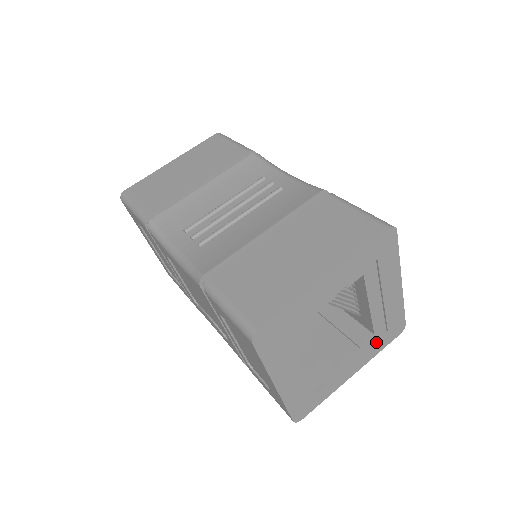
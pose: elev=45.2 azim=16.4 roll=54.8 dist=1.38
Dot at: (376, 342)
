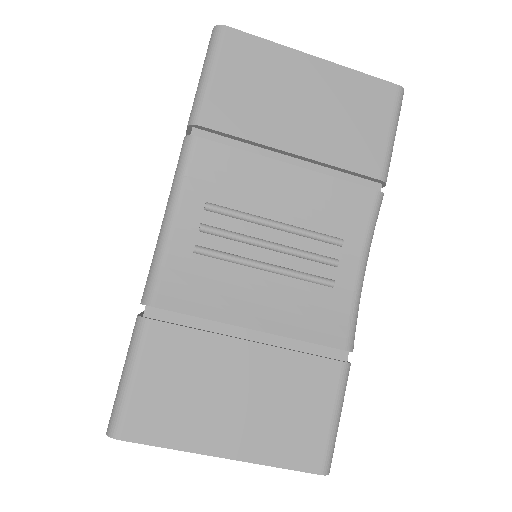
Dot at: occluded
